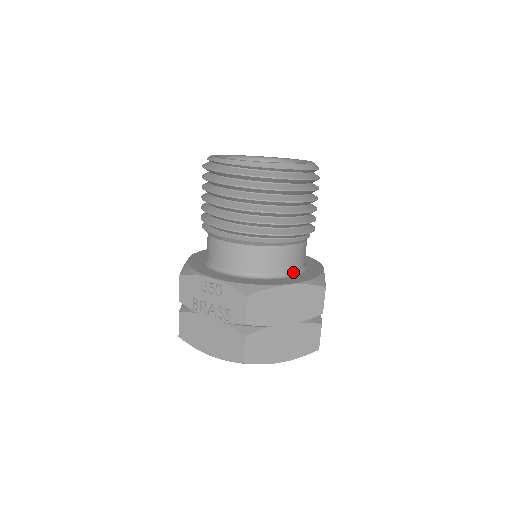
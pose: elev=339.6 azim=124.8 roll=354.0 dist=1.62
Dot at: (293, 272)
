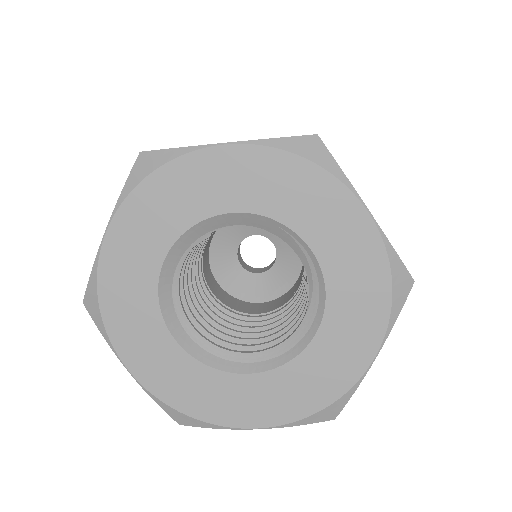
Dot at: occluded
